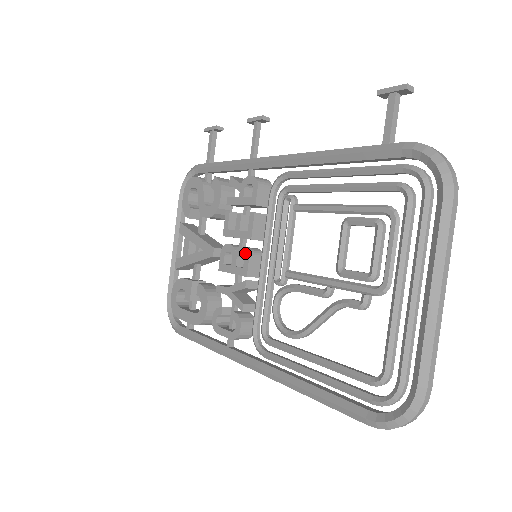
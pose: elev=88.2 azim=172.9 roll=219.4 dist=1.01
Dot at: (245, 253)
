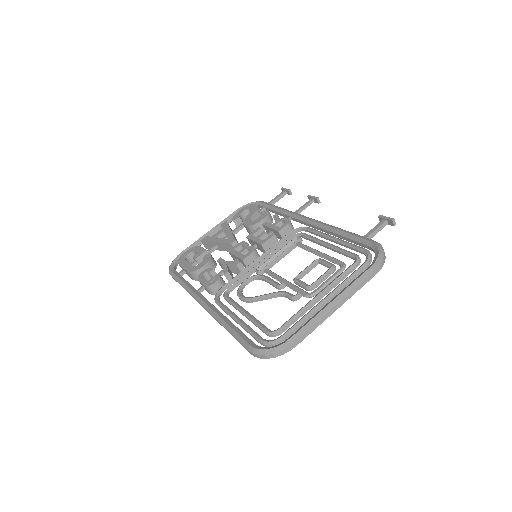
Dot at: (252, 249)
